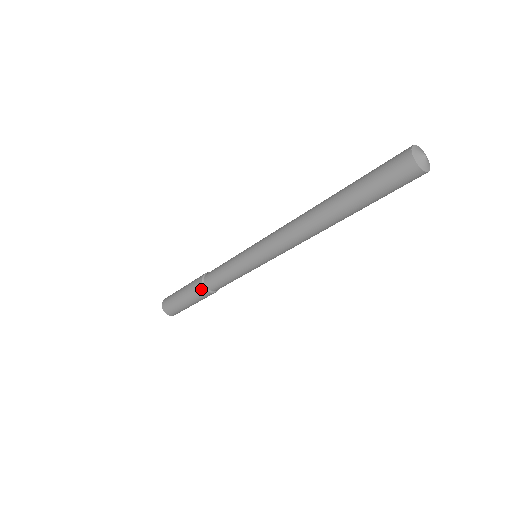
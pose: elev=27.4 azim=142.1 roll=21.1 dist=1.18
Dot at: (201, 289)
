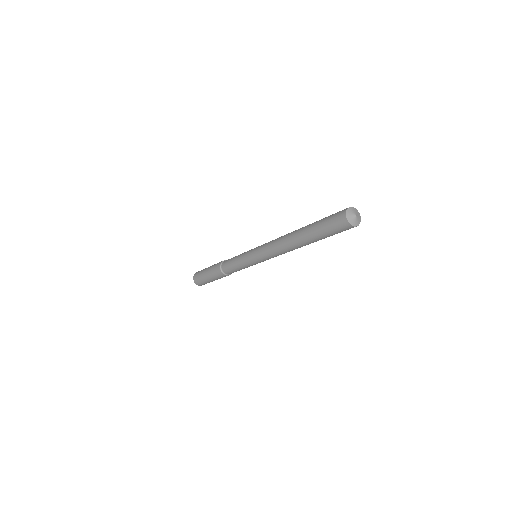
Dot at: (218, 266)
